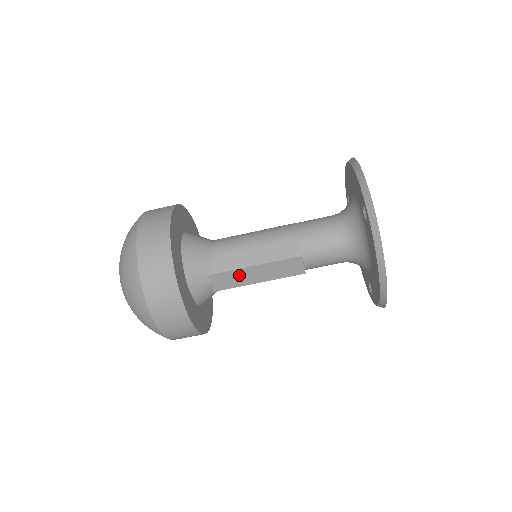
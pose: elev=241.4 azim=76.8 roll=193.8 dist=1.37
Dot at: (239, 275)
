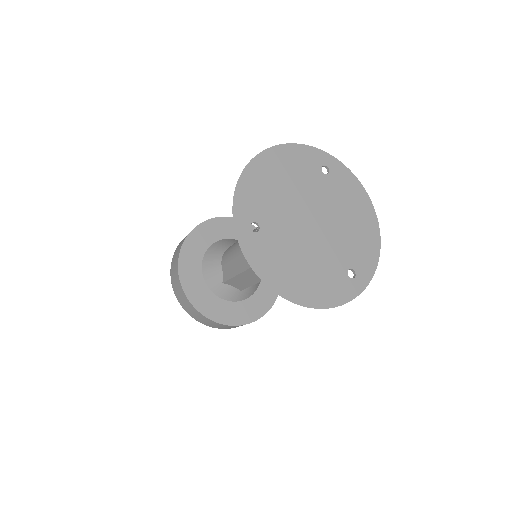
Dot at: (240, 280)
